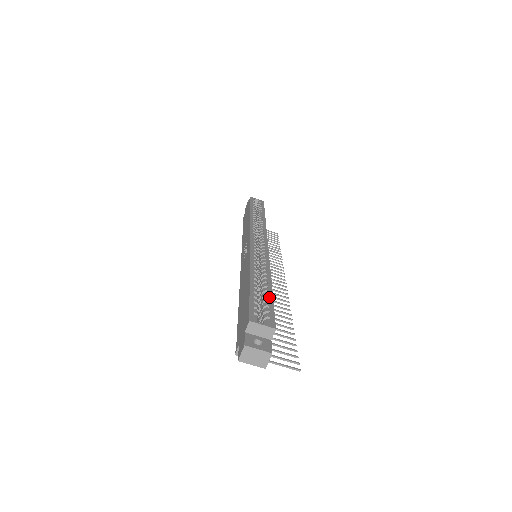
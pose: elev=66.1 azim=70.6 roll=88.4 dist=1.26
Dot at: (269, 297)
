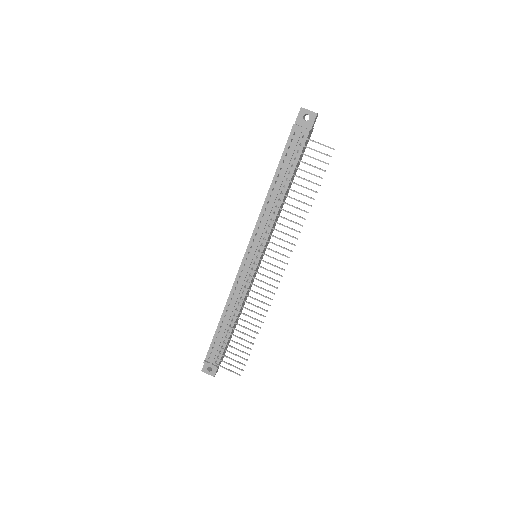
Dot at: occluded
